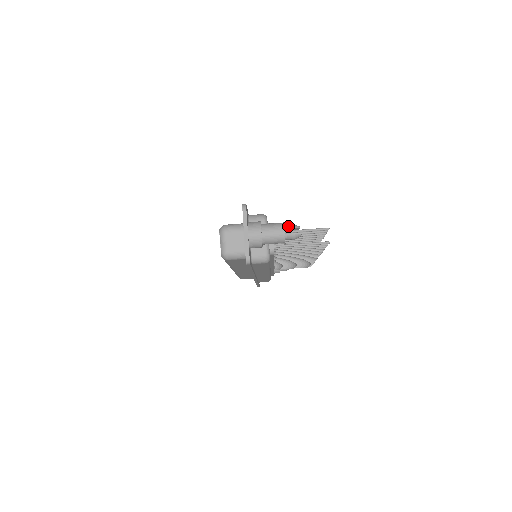
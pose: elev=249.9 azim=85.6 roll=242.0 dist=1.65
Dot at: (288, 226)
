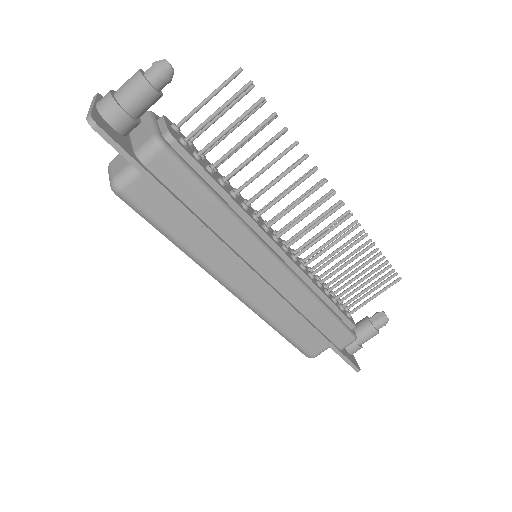
Dot at: occluded
